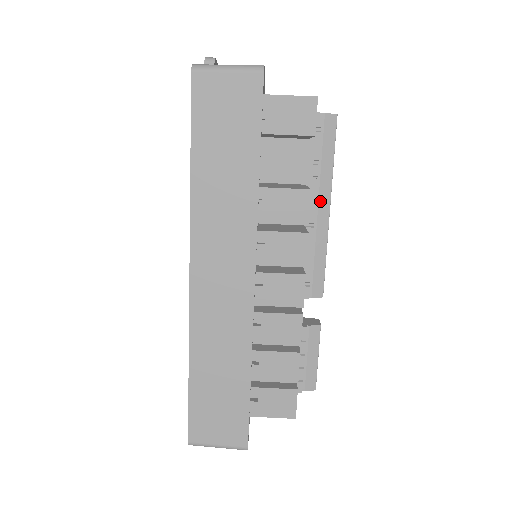
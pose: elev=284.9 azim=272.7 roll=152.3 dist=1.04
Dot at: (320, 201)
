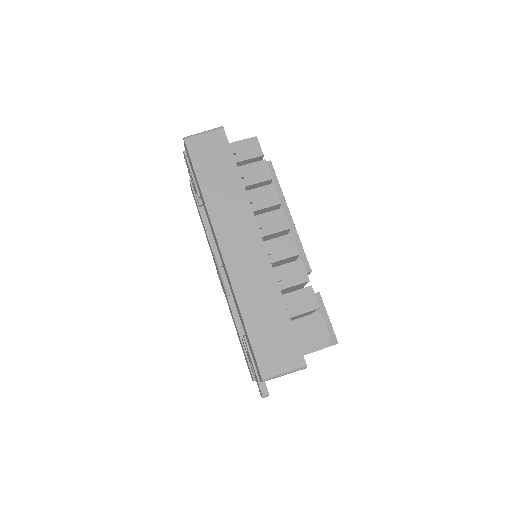
Dot at: occluded
